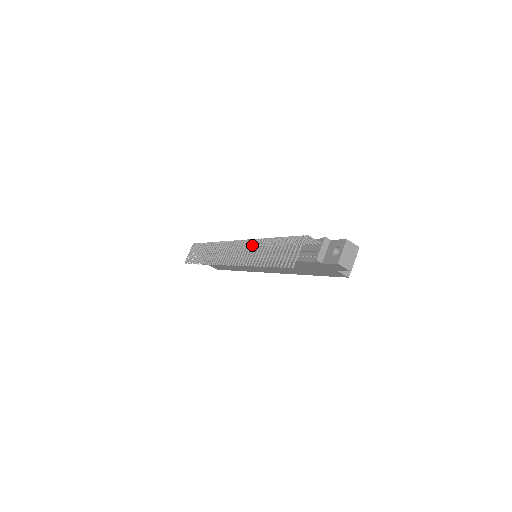
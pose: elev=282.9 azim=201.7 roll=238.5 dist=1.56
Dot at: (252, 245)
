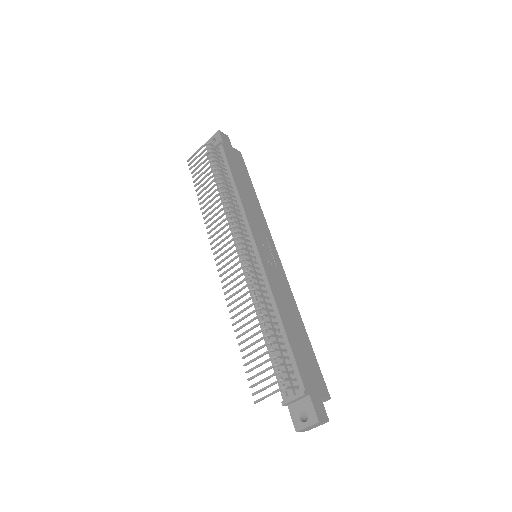
Dot at: (254, 257)
